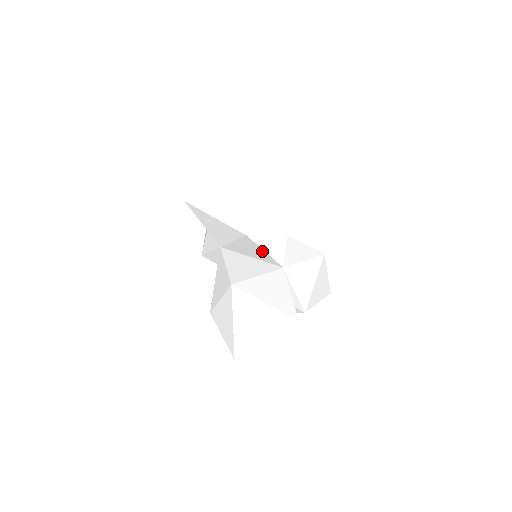
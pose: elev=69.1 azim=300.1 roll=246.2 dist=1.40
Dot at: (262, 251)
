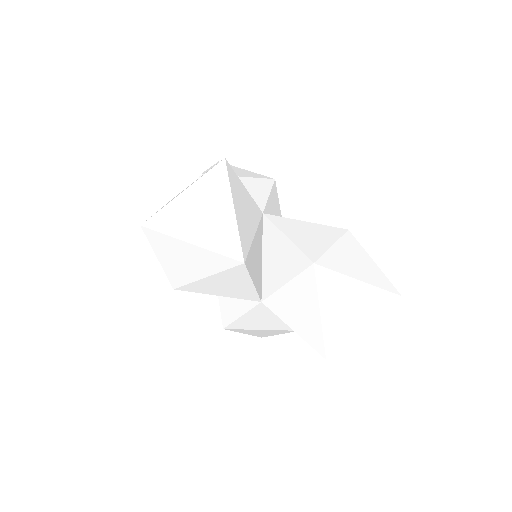
Dot at: occluded
